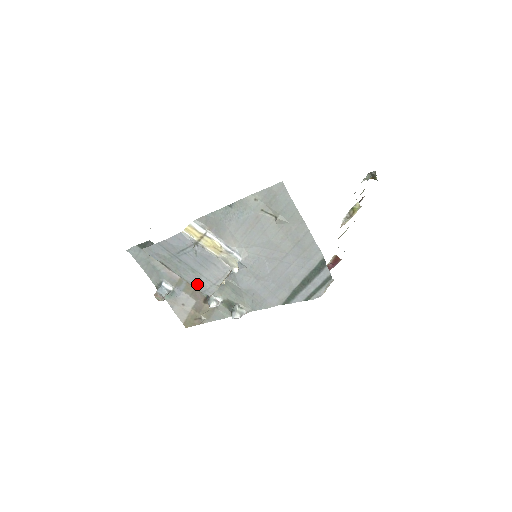
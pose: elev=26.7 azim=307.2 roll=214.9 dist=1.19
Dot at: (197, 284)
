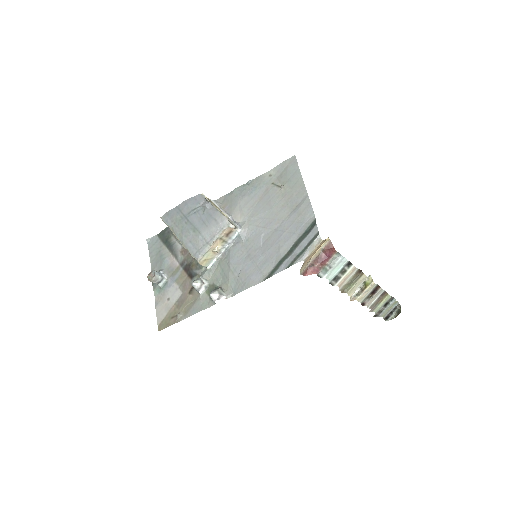
Dot at: (192, 246)
